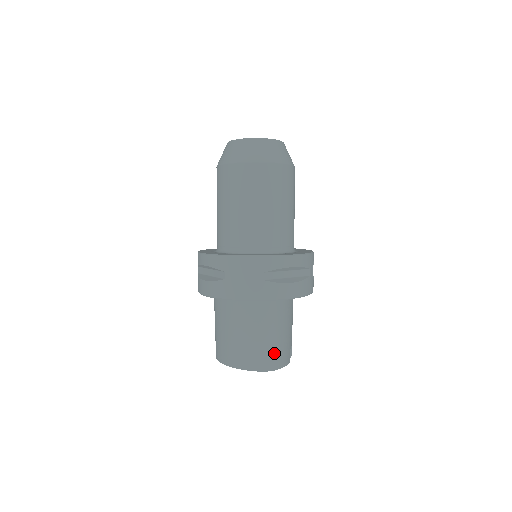
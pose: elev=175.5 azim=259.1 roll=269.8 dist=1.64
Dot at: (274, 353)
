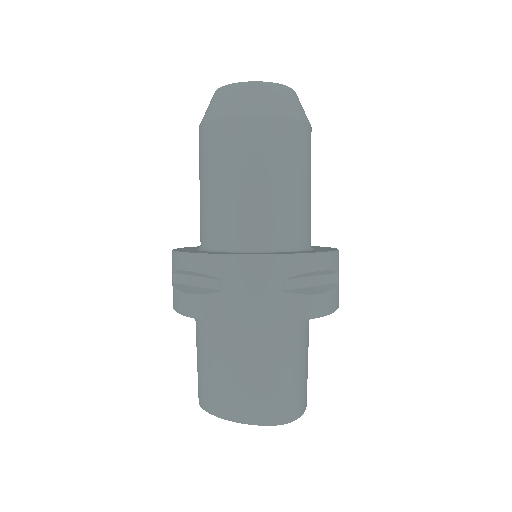
Dot at: (291, 397)
